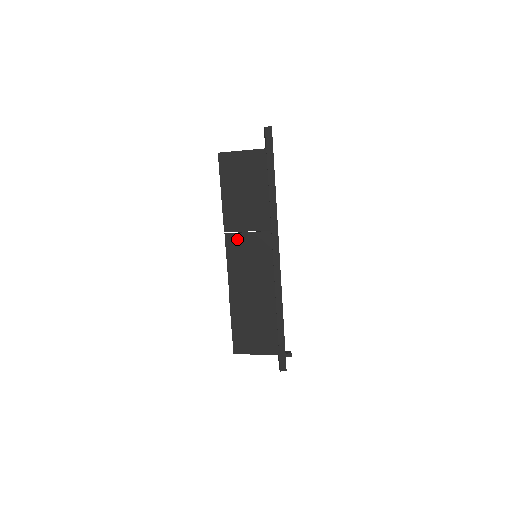
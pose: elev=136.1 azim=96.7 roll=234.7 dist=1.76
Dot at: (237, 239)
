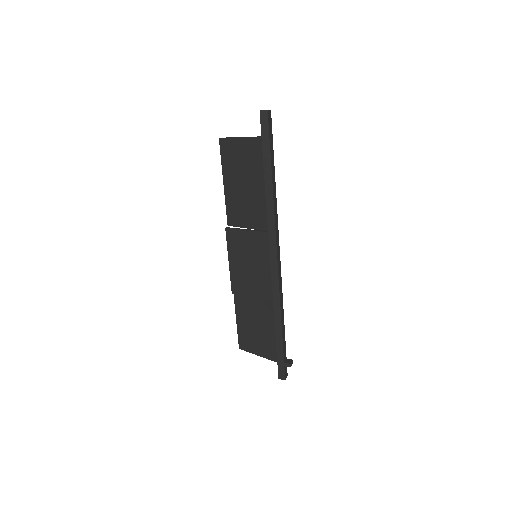
Dot at: (236, 235)
